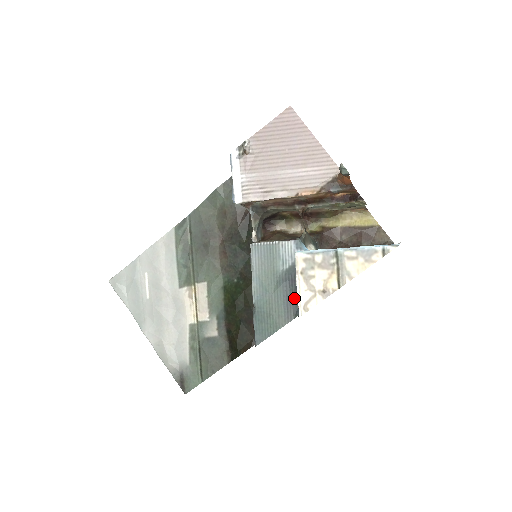
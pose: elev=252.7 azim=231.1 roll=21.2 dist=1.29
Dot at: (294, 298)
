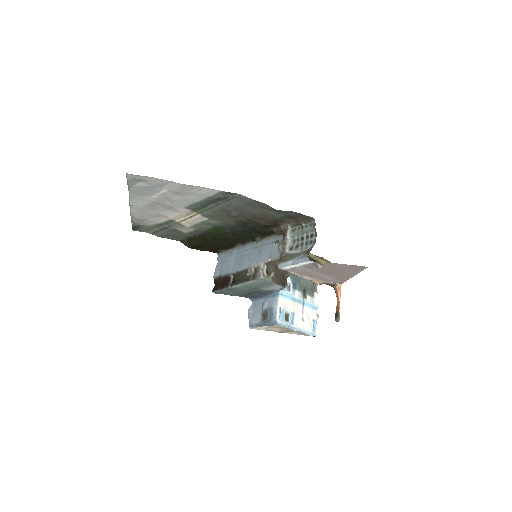
Dot at: (254, 295)
